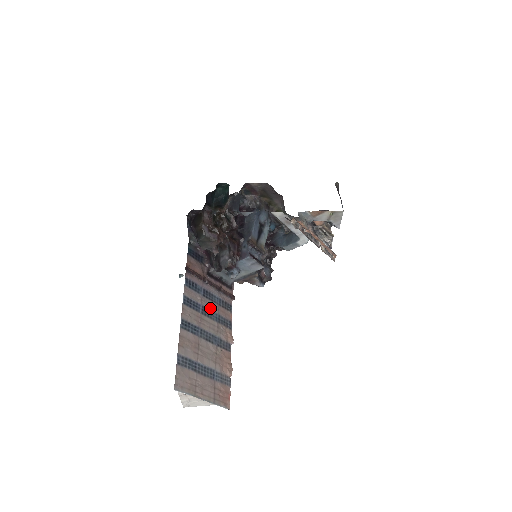
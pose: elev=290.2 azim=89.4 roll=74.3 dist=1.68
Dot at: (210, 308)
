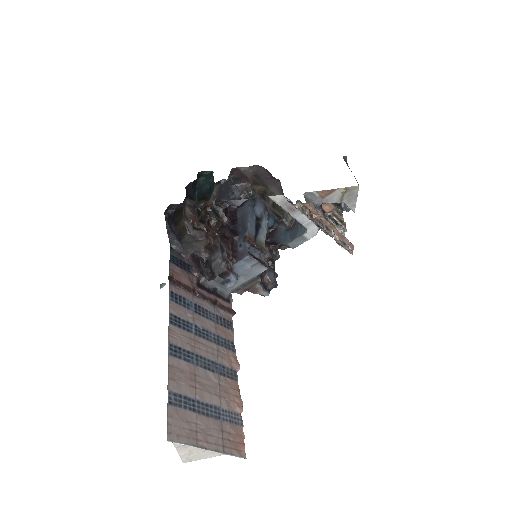
Dot at: (205, 327)
